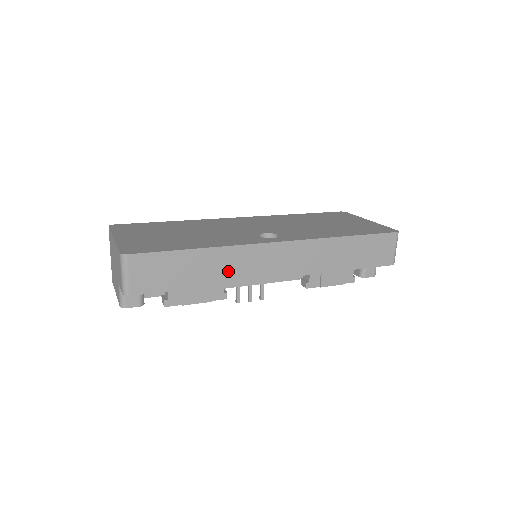
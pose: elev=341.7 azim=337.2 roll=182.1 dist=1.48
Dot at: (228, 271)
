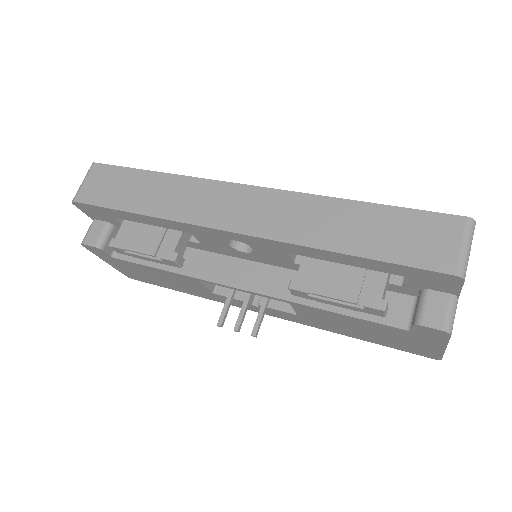
Dot at: (174, 204)
